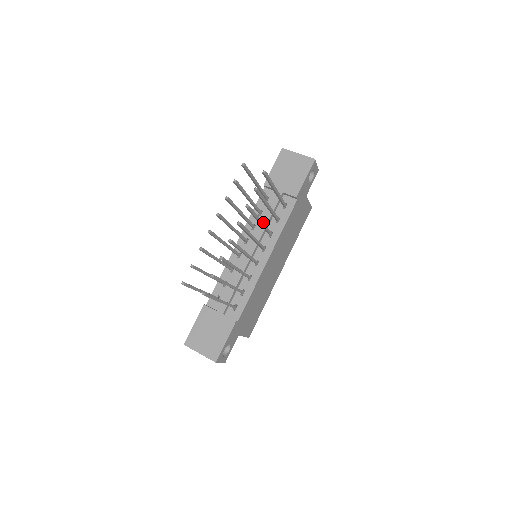
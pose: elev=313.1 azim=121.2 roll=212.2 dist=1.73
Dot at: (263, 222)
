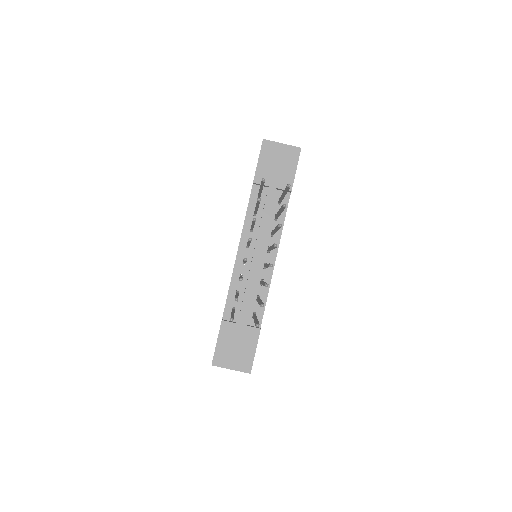
Dot at: (263, 223)
